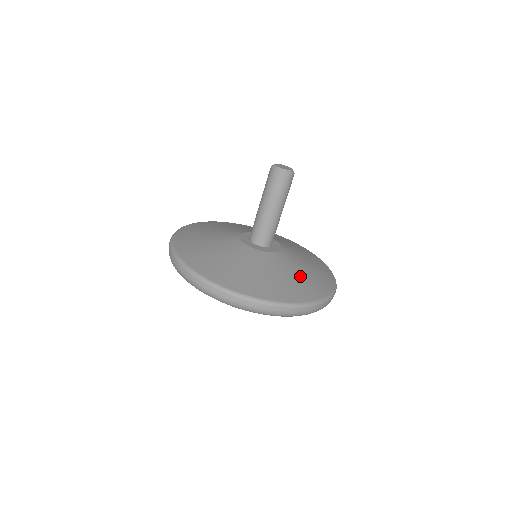
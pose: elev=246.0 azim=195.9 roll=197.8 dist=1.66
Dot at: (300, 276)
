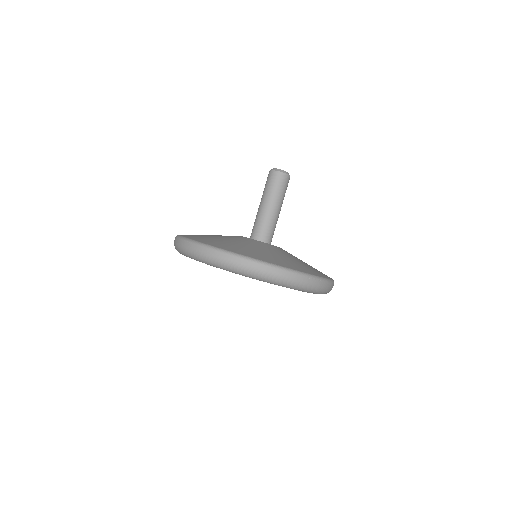
Dot at: occluded
